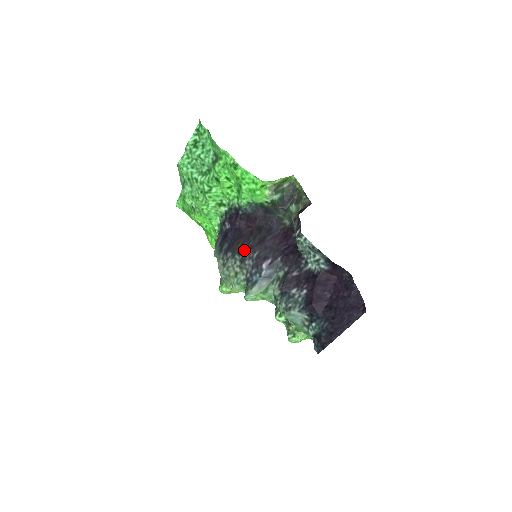
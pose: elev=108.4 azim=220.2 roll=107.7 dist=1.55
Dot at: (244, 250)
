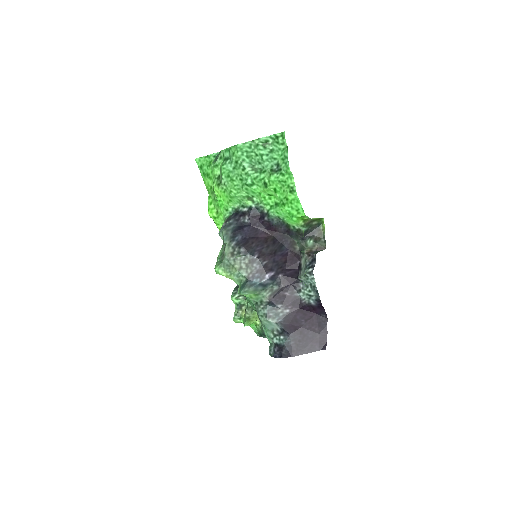
Dot at: (257, 253)
